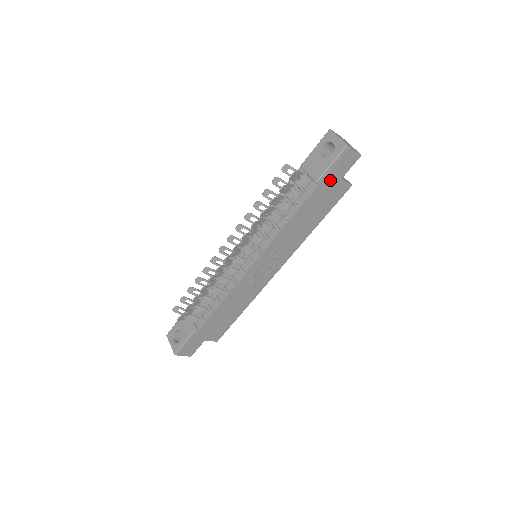
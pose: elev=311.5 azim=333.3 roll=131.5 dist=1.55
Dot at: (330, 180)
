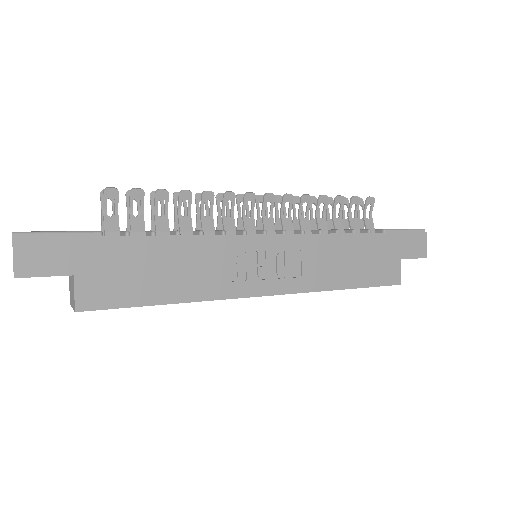
Dot at: (394, 244)
